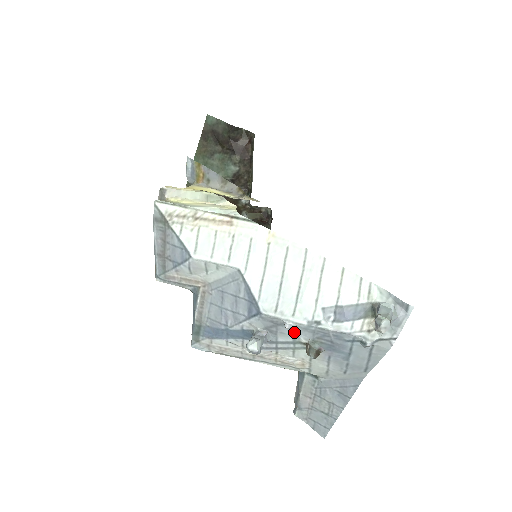
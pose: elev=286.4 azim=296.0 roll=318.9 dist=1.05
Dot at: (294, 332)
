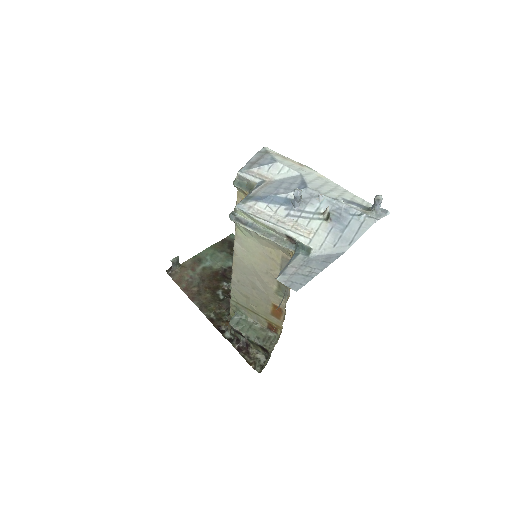
Dot at: (320, 204)
